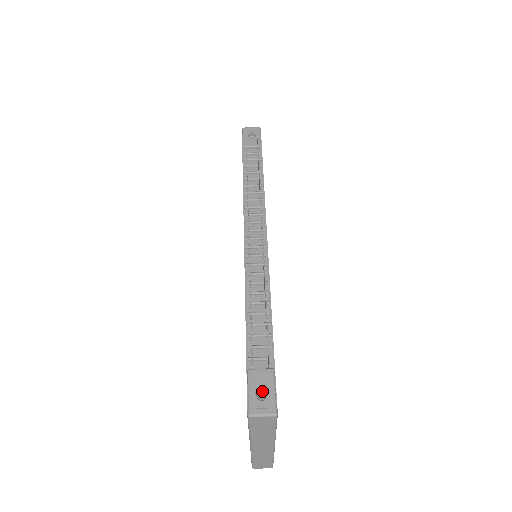
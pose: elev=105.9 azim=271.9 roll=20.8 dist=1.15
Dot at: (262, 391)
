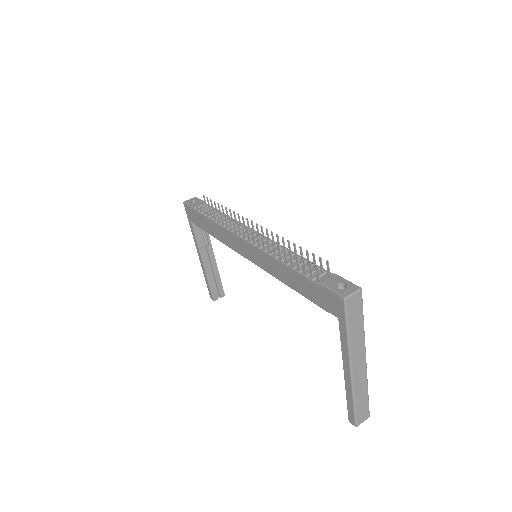
Dot at: (339, 287)
